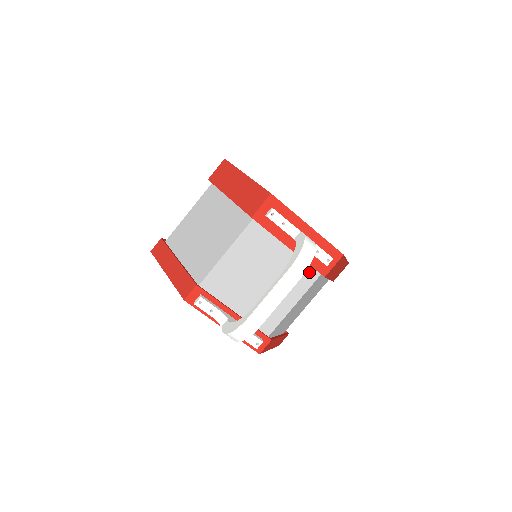
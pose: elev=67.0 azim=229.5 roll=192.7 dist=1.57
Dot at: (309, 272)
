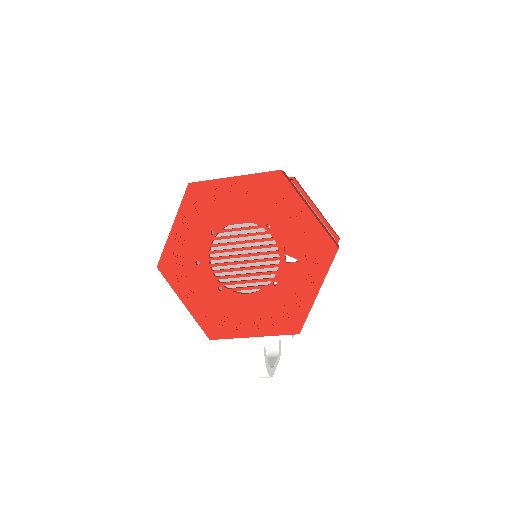
Dot at: occluded
